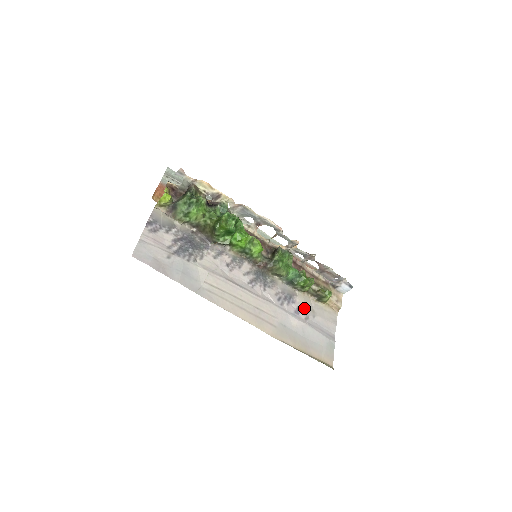
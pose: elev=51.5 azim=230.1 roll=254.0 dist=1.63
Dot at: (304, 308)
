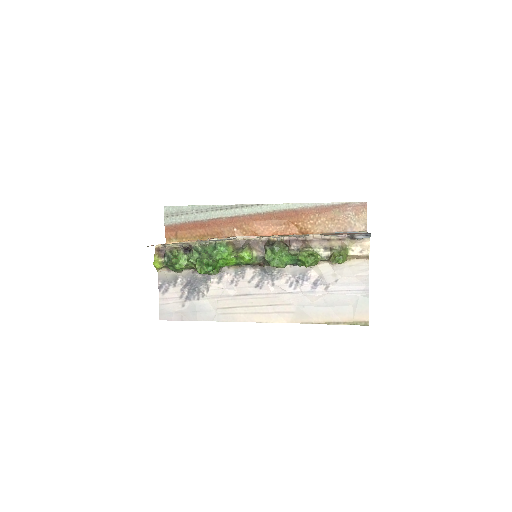
Dot at: (322, 278)
